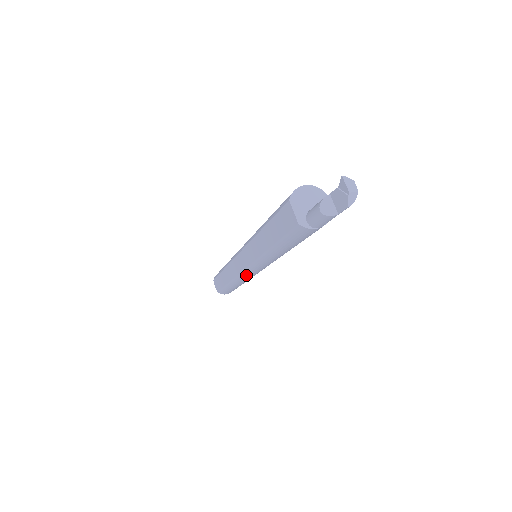
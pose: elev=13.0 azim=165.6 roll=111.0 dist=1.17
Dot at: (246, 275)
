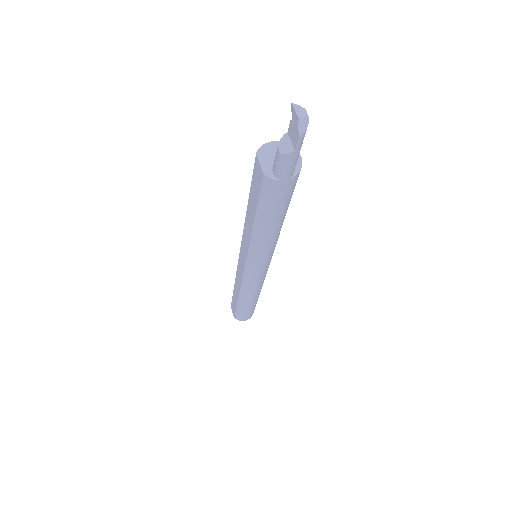
Dot at: (248, 280)
